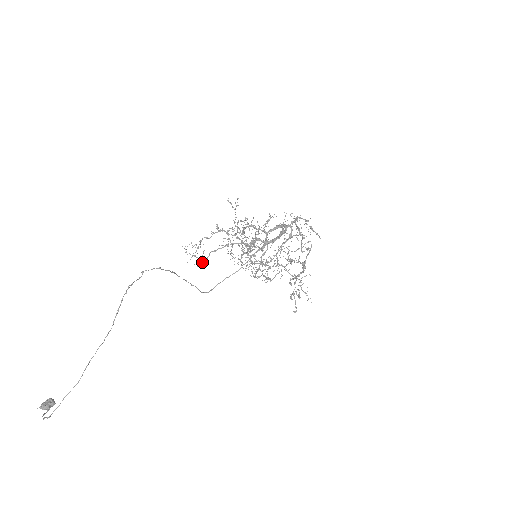
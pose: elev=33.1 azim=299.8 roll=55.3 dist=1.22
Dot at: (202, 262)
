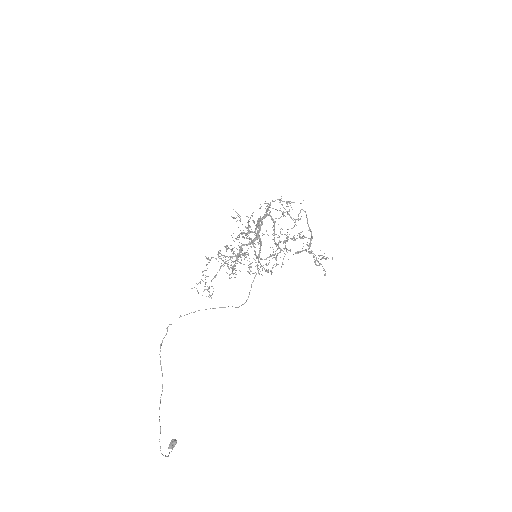
Dot at: (209, 292)
